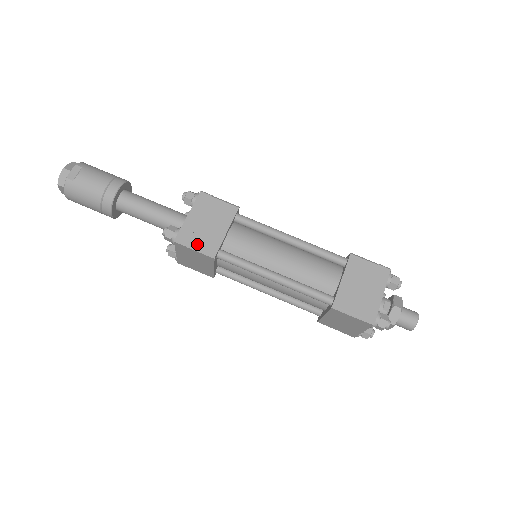
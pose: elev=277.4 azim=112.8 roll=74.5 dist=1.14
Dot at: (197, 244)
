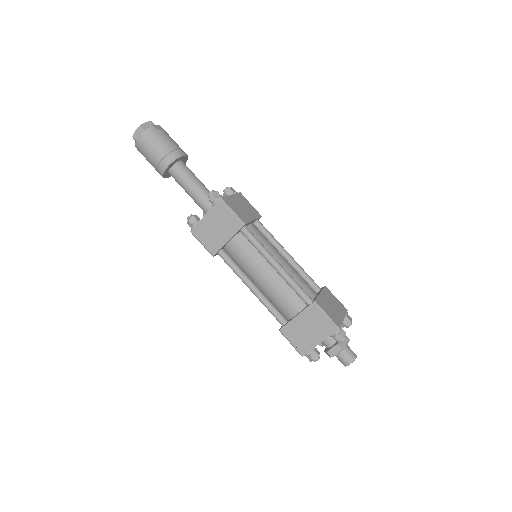
Dot at: (235, 210)
